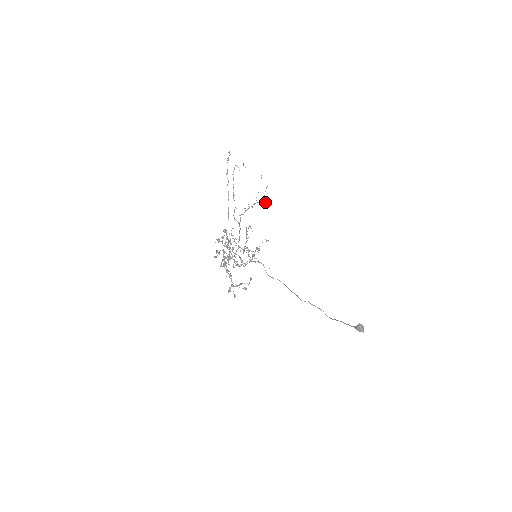
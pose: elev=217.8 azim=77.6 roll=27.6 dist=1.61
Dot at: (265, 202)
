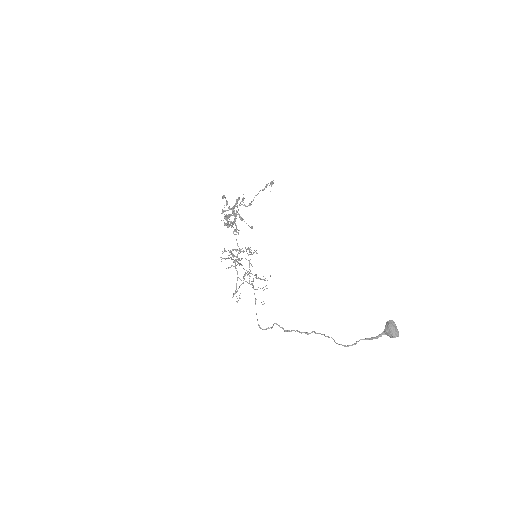
Dot at: occluded
